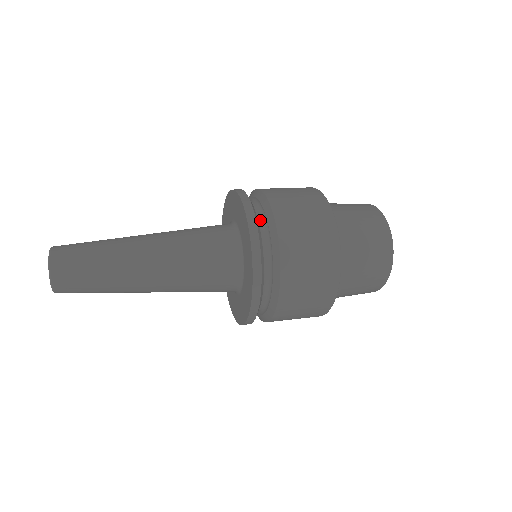
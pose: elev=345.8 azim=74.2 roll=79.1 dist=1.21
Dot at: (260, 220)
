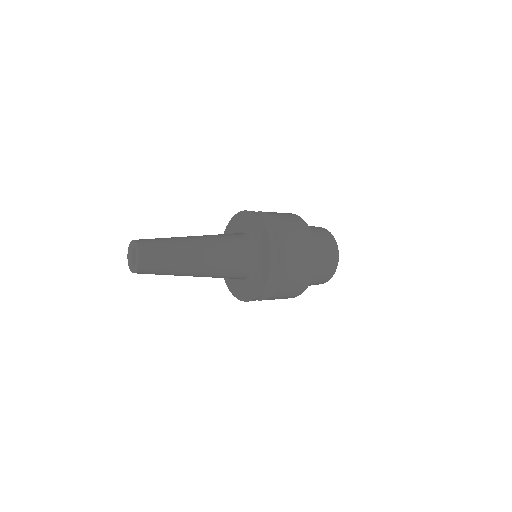
Dot at: occluded
